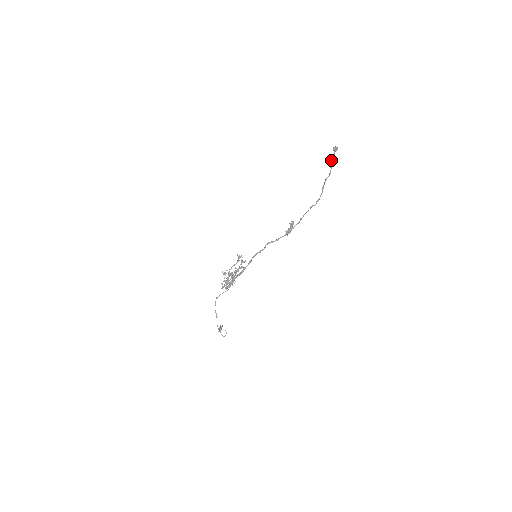
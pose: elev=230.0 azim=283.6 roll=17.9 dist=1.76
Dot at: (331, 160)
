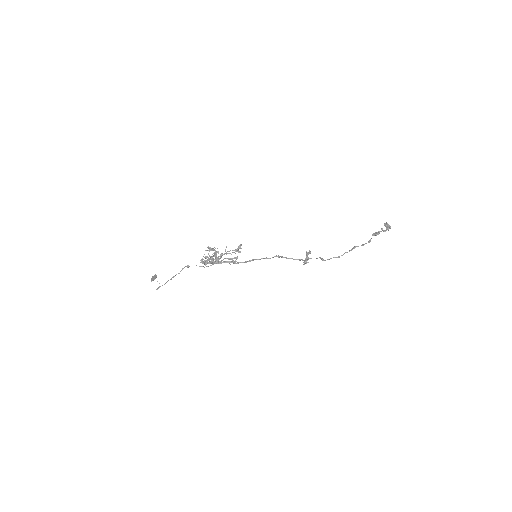
Dot at: (378, 232)
